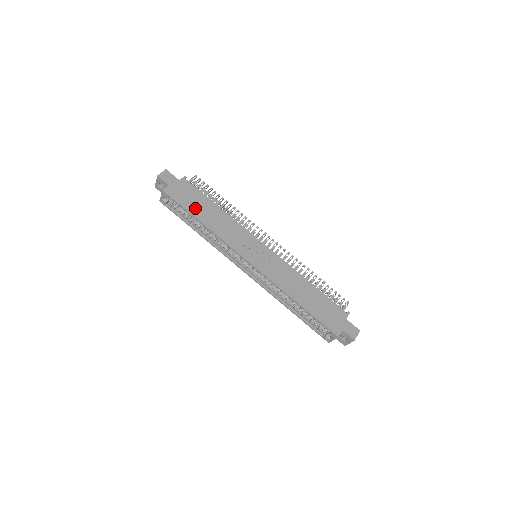
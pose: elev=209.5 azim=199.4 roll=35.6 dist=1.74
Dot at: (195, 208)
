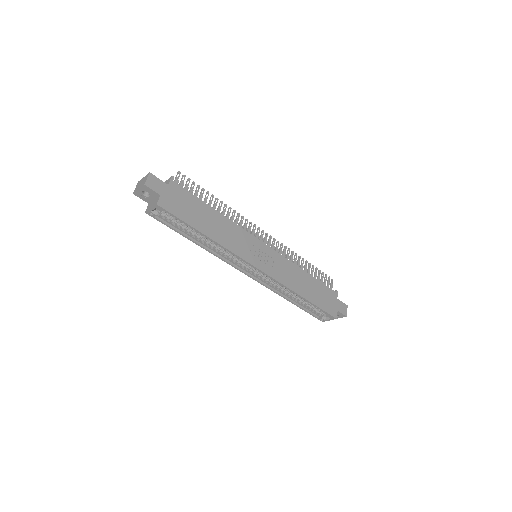
Dot at: (195, 219)
